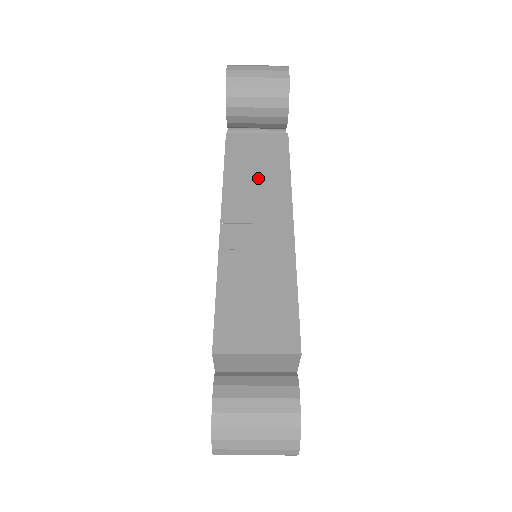
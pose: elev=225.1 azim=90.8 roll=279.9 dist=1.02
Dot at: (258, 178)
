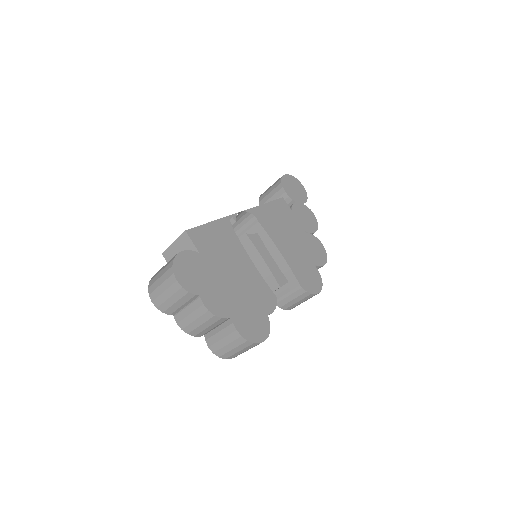
Dot at: occluded
